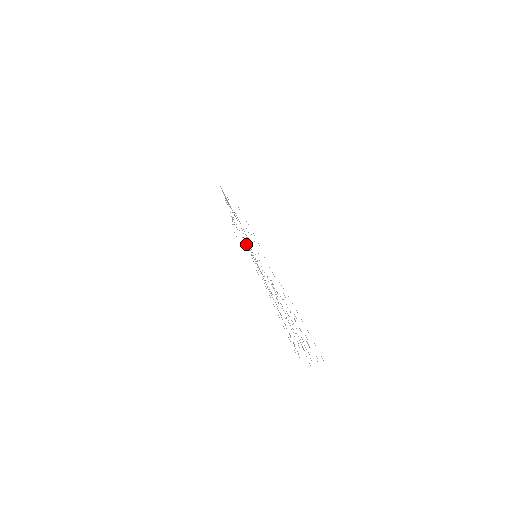
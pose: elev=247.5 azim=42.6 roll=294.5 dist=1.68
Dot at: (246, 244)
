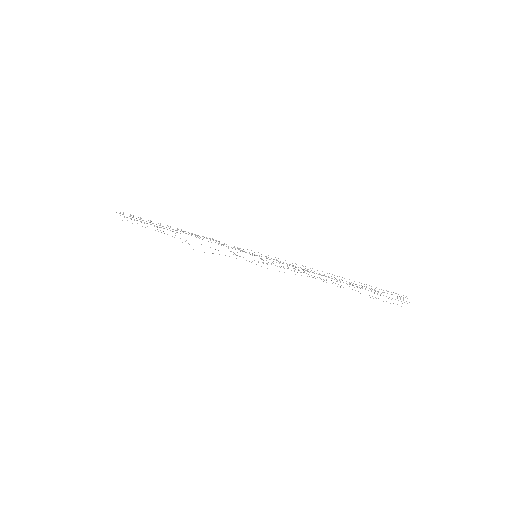
Dot at: (241, 250)
